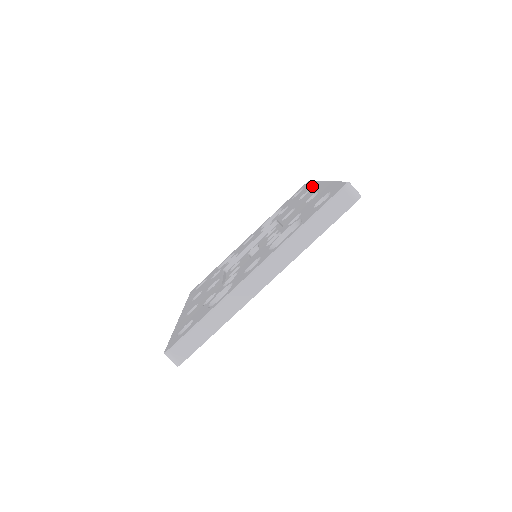
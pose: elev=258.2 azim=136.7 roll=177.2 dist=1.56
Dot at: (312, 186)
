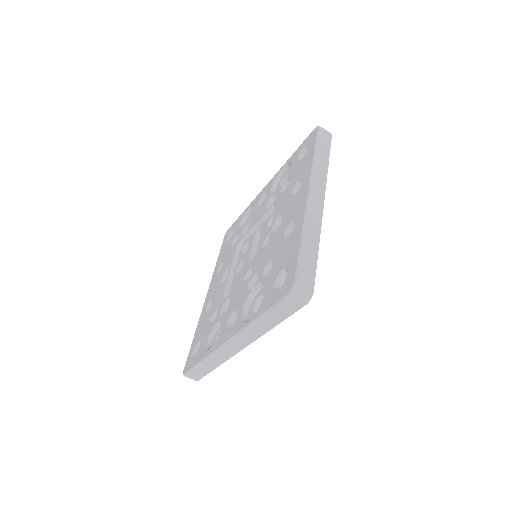
Dot at: (305, 174)
